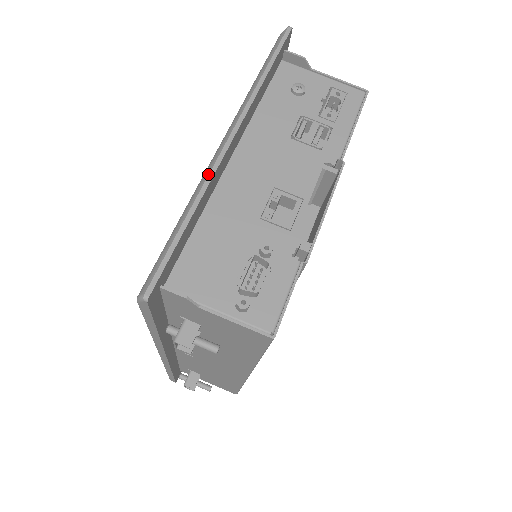
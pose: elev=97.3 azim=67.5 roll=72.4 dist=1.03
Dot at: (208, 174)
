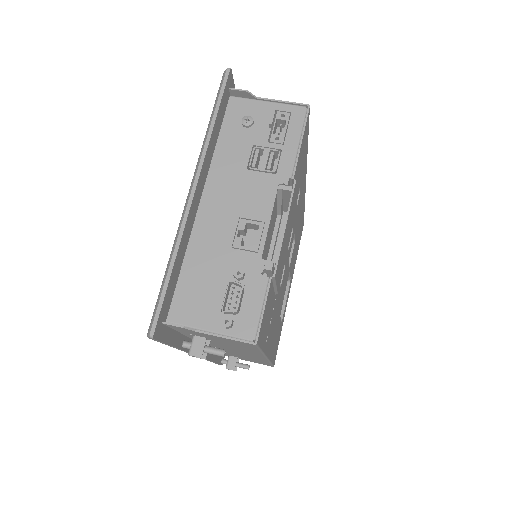
Dot at: (181, 225)
